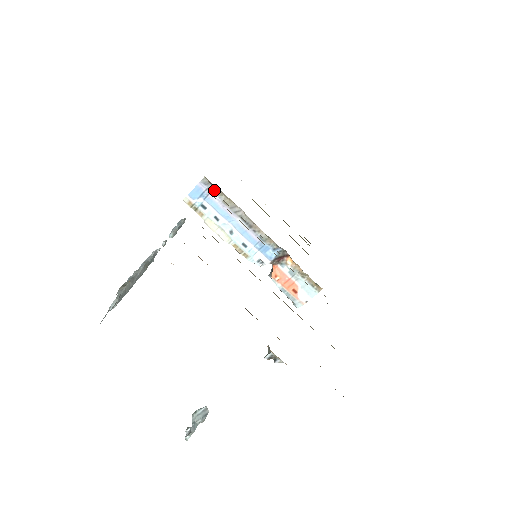
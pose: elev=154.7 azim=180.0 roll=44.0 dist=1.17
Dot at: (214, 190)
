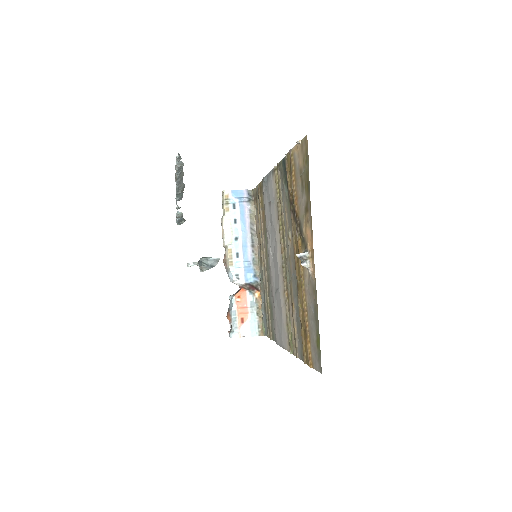
Dot at: (251, 203)
